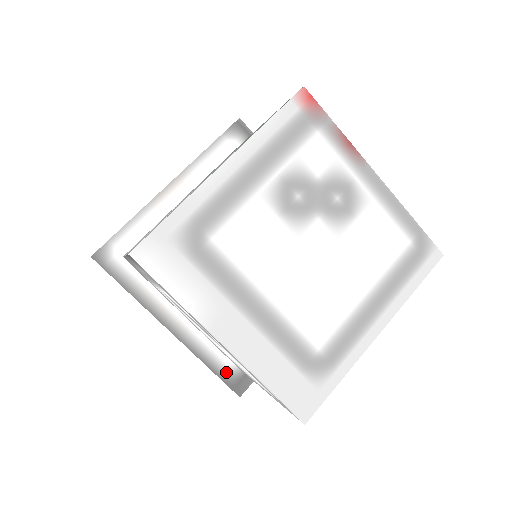
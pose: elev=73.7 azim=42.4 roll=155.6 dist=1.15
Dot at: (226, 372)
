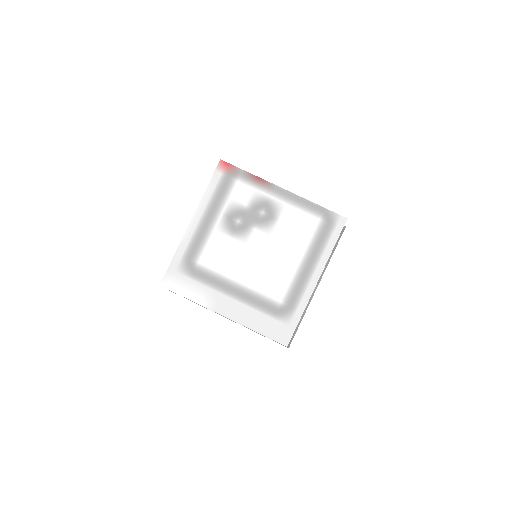
Dot at: occluded
